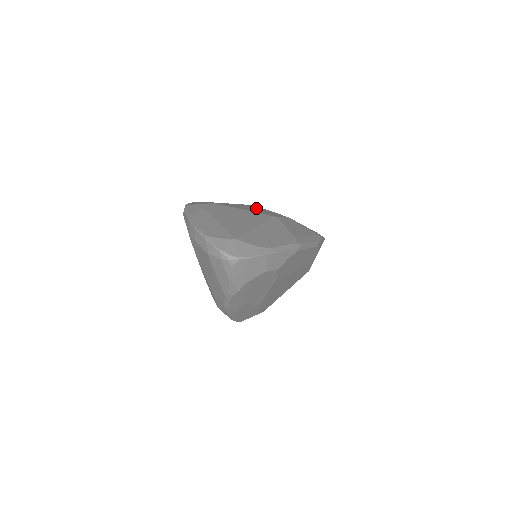
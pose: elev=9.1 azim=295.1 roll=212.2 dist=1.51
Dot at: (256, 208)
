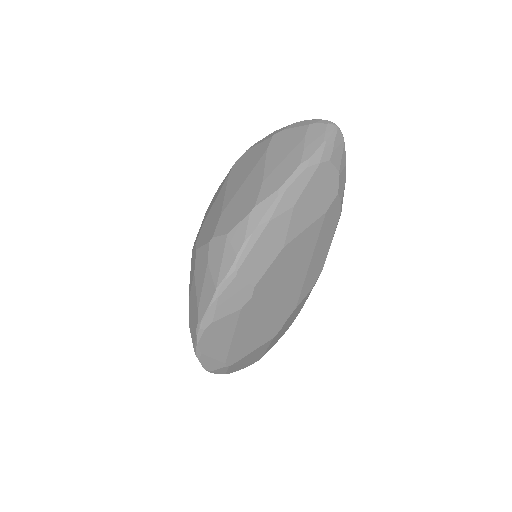
Dot at: occluded
